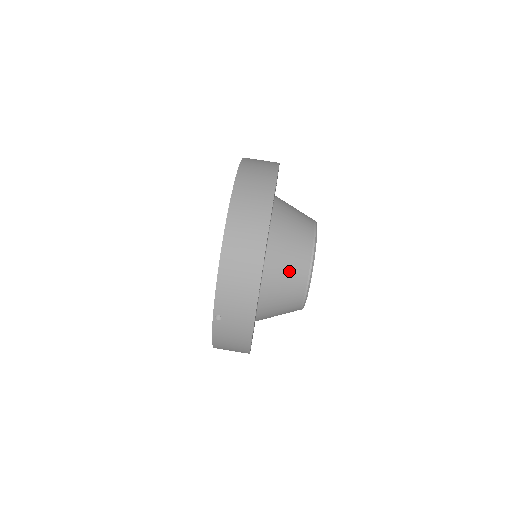
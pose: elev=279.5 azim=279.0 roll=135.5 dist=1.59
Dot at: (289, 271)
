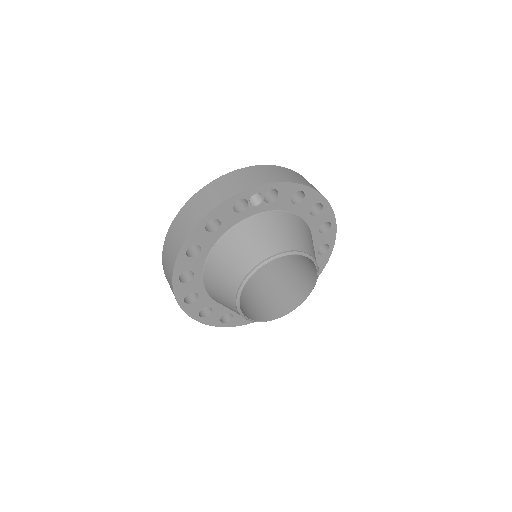
Dot at: (224, 275)
